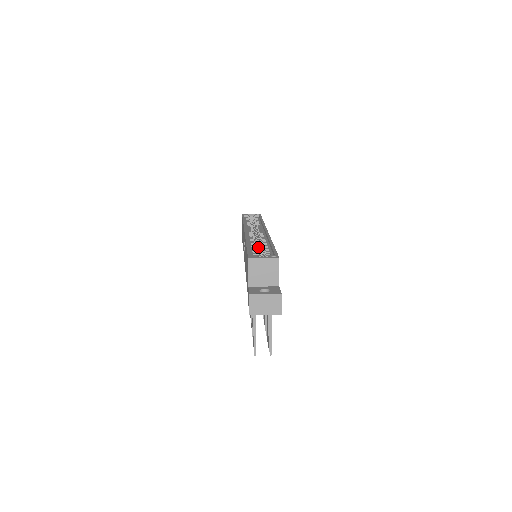
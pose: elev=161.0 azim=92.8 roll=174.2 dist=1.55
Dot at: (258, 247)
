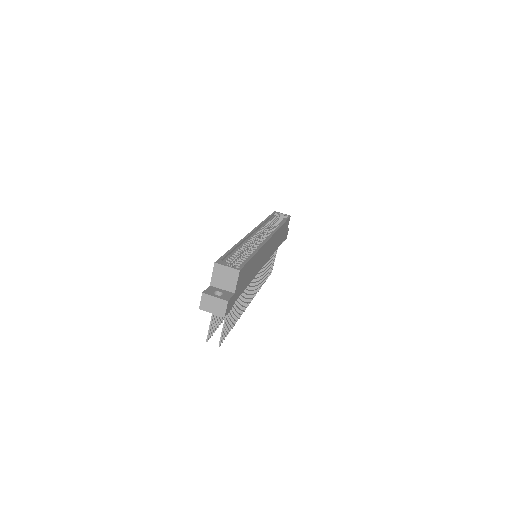
Dot at: occluded
